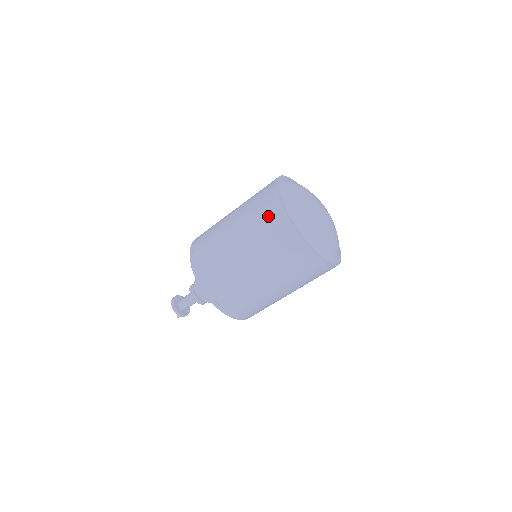
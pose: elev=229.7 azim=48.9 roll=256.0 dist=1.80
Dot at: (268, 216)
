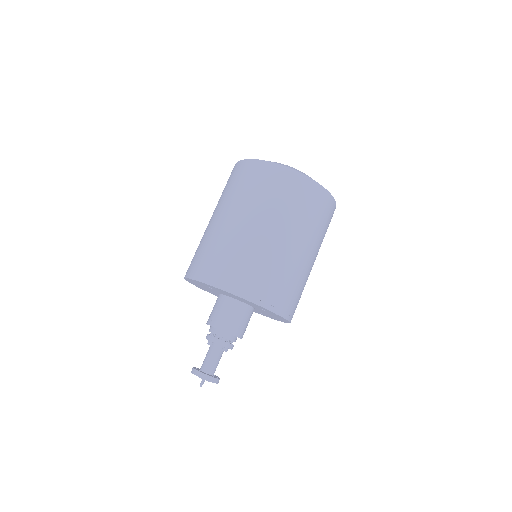
Dot at: occluded
